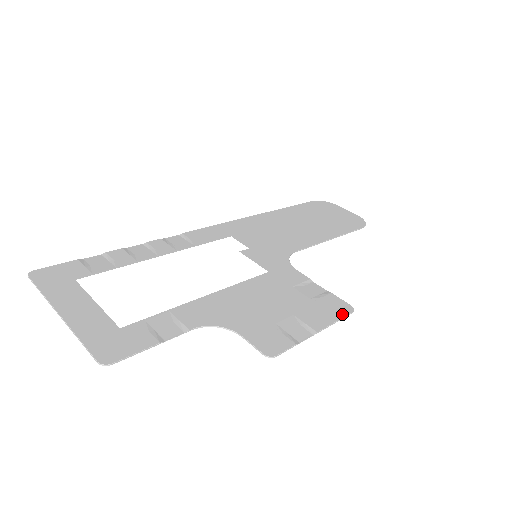
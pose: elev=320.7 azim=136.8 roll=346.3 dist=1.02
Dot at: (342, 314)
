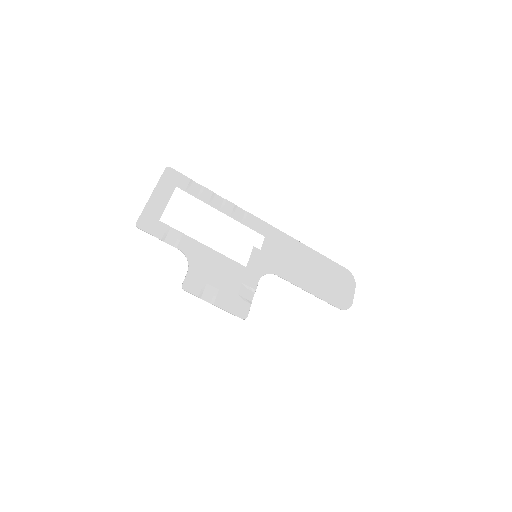
Dot at: (236, 314)
